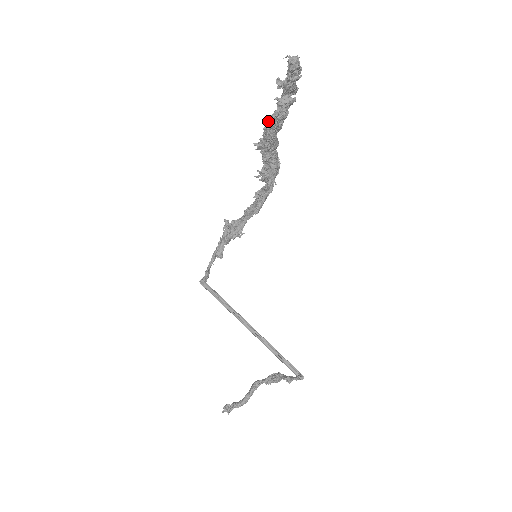
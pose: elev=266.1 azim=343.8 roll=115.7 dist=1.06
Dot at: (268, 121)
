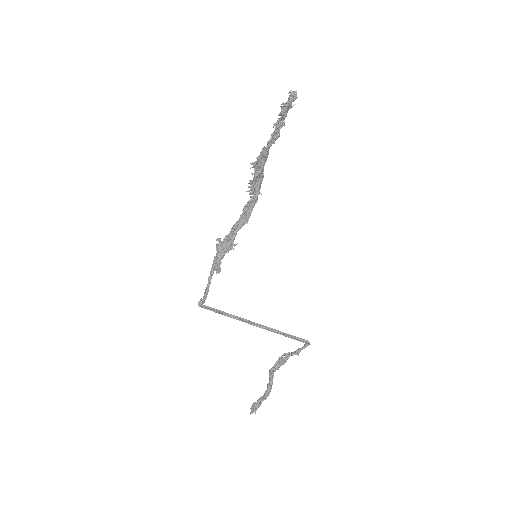
Dot at: (269, 141)
